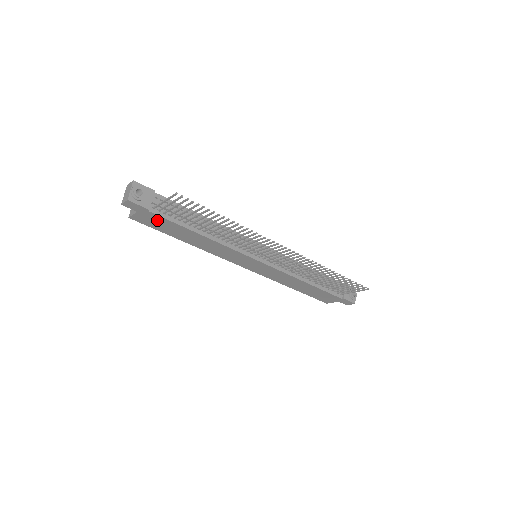
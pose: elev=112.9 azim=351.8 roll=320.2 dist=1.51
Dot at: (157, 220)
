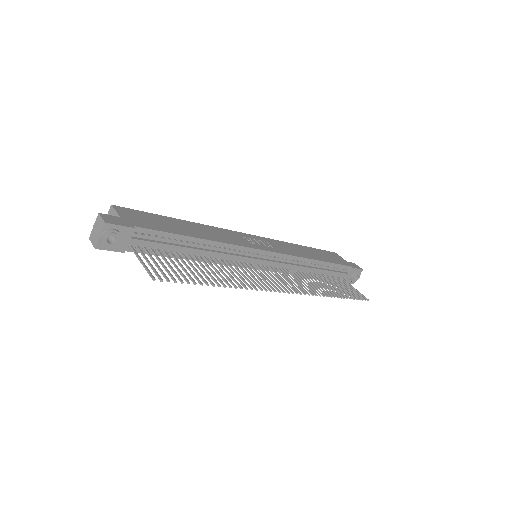
Dot at: occluded
